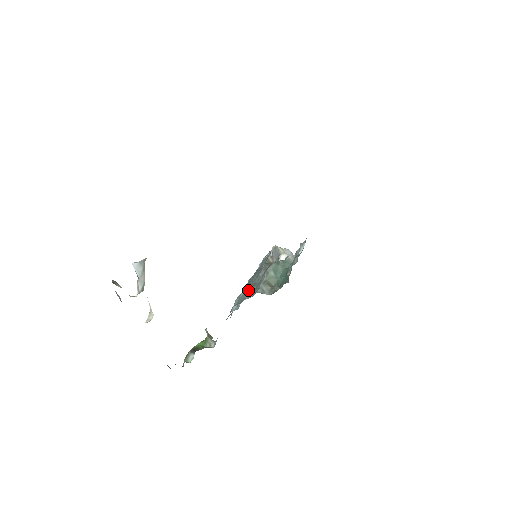
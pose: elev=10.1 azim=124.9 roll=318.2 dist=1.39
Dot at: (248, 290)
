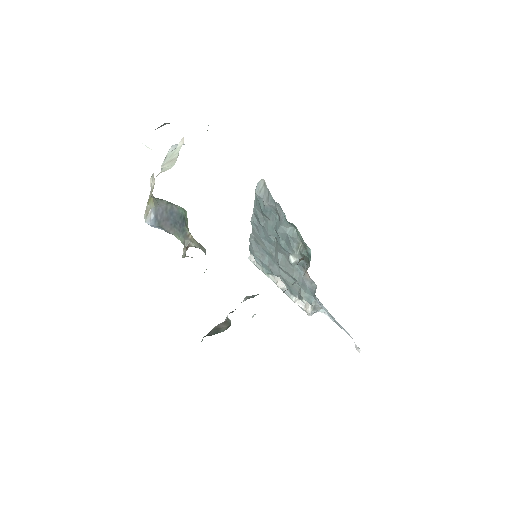
Dot at: occluded
